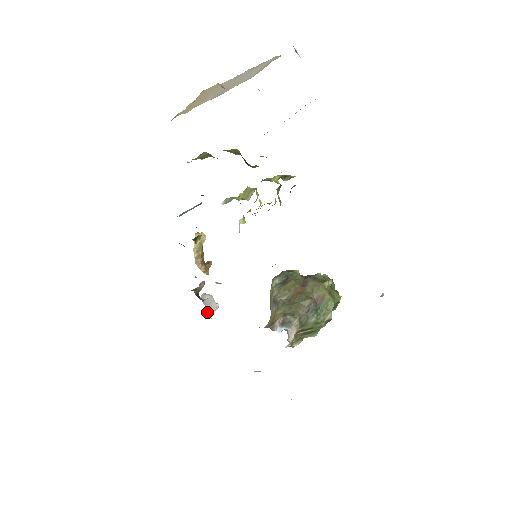
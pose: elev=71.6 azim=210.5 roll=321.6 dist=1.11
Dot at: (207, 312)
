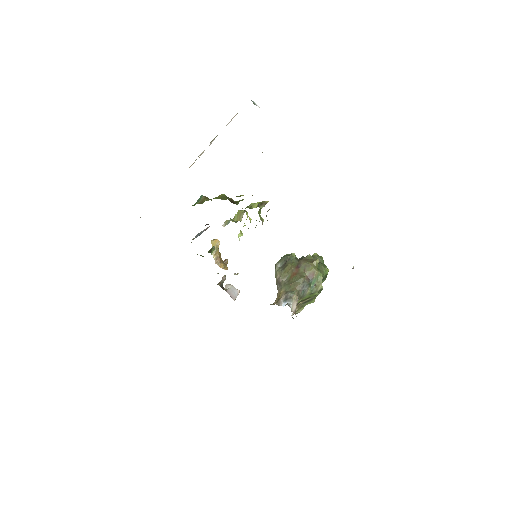
Dot at: occluded
